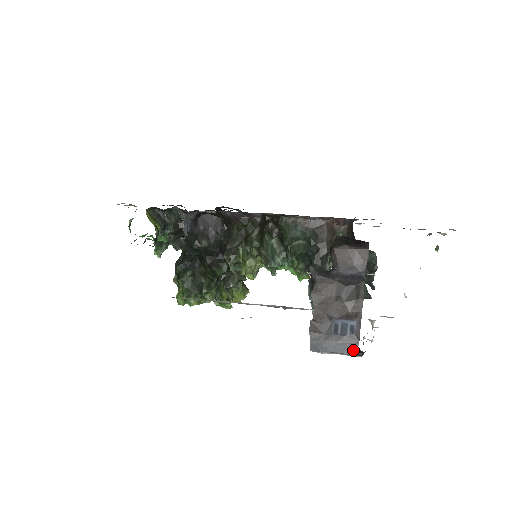
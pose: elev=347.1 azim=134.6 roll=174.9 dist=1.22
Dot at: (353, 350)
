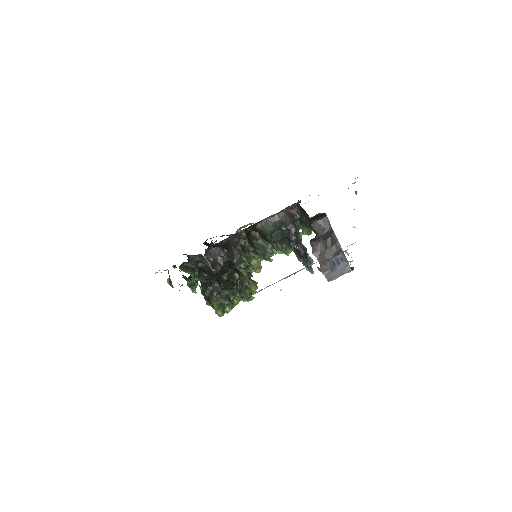
Dot at: (348, 269)
